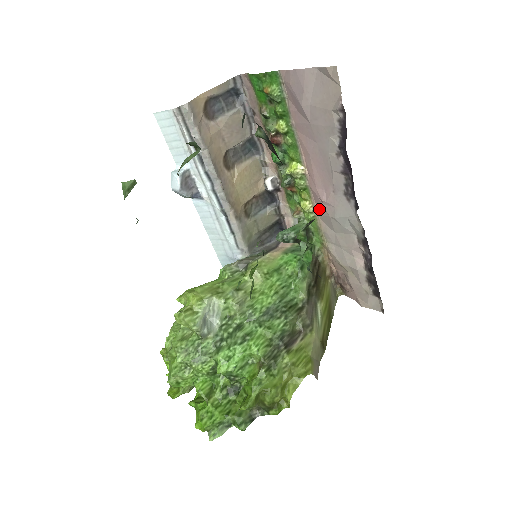
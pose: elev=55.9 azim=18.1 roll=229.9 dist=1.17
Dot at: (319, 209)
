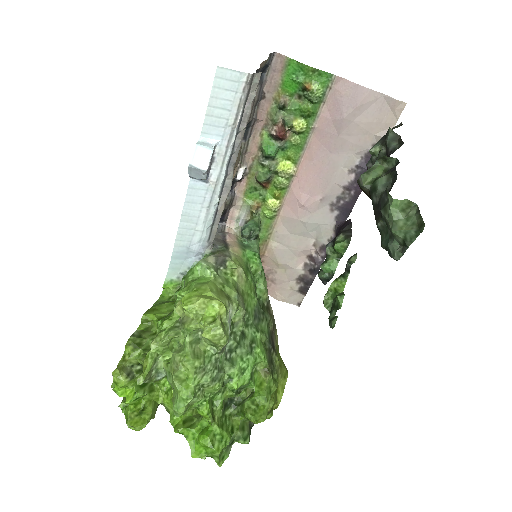
Dot at: (287, 210)
